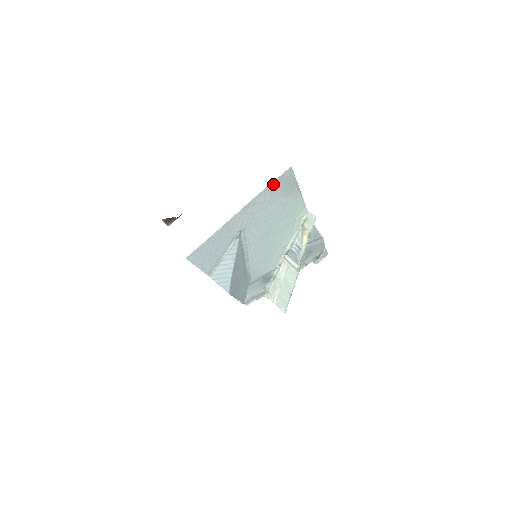
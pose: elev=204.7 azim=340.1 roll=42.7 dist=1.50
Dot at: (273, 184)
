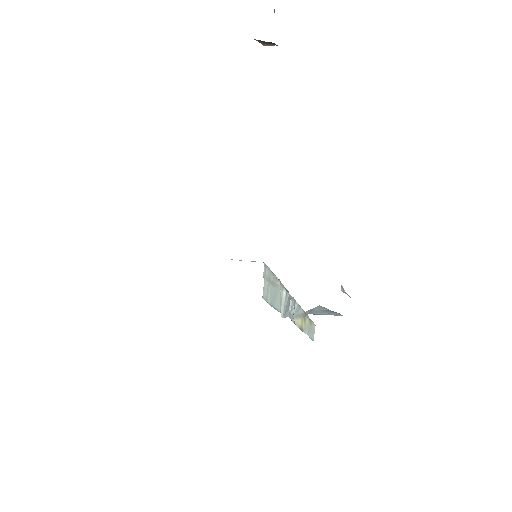
Dot at: occluded
